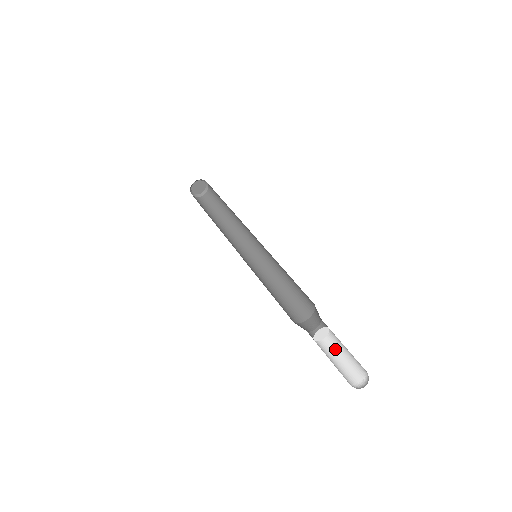
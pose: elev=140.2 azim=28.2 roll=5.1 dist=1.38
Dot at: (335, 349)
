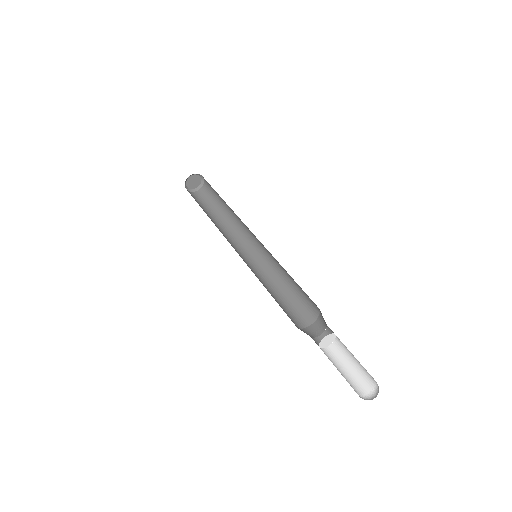
Dot at: (341, 357)
